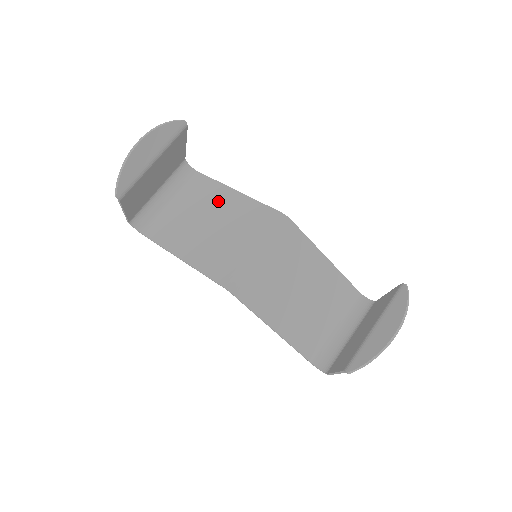
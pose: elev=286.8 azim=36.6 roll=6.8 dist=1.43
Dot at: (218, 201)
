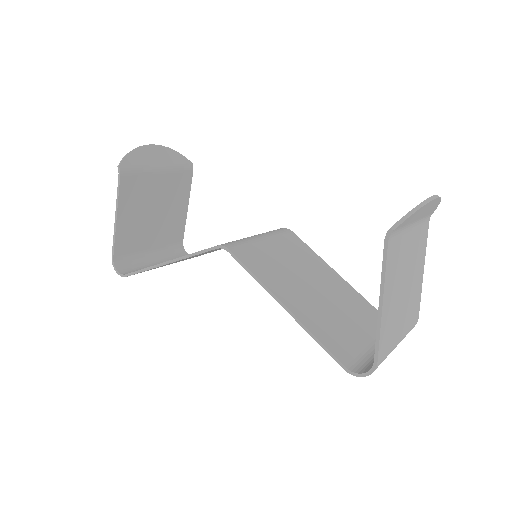
Dot at: occluded
